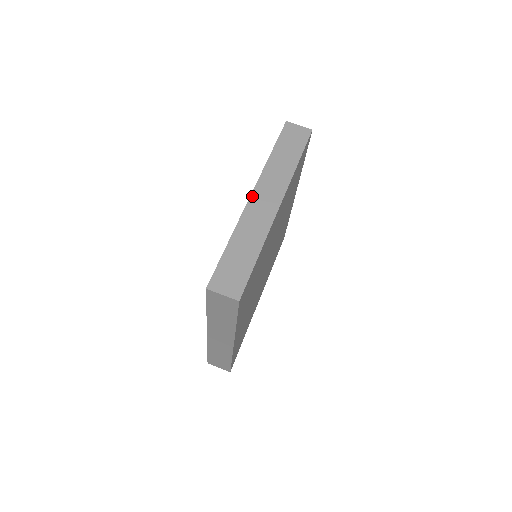
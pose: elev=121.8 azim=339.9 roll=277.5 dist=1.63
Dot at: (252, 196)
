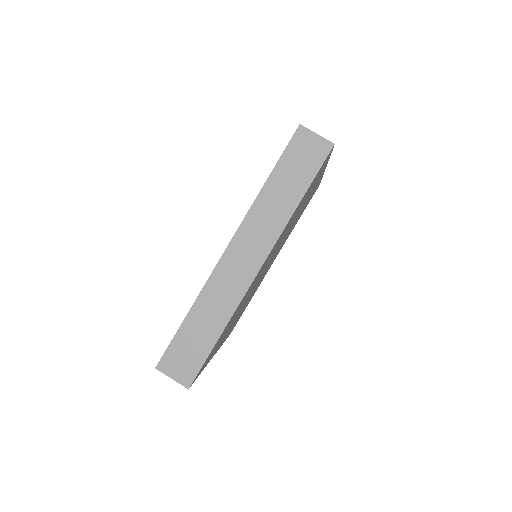
Dot at: occluded
